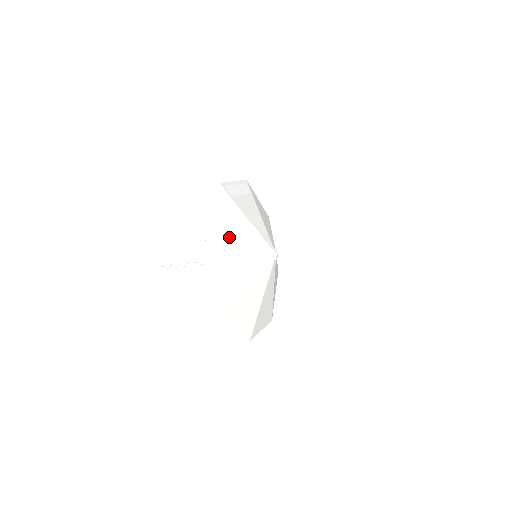
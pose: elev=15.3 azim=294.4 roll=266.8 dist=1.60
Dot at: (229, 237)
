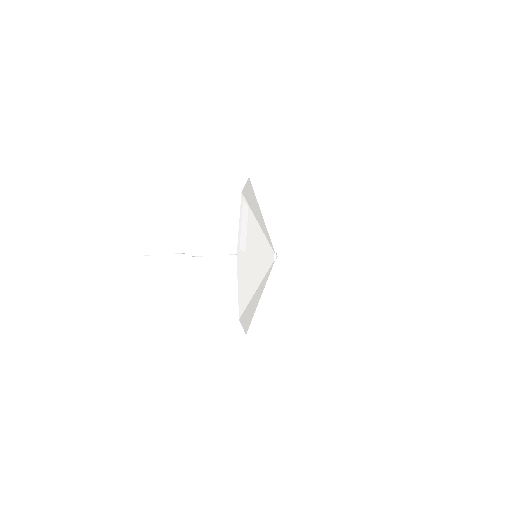
Dot at: (250, 293)
